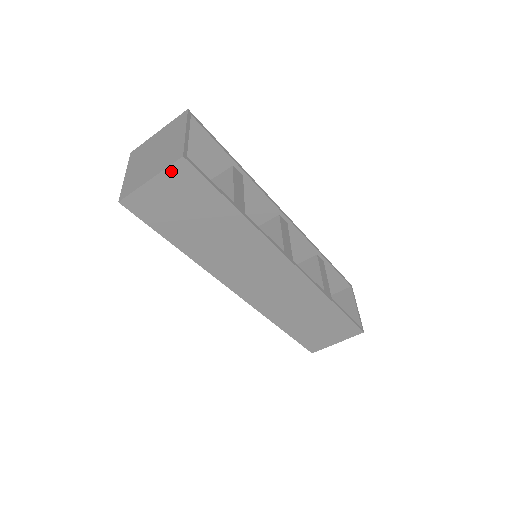
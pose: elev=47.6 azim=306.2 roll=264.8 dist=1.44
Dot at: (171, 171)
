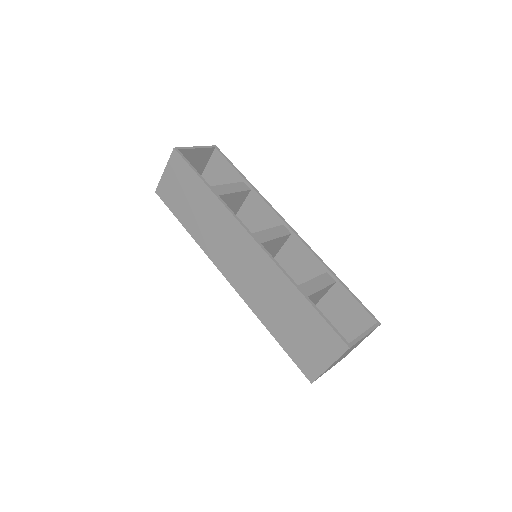
Dot at: (171, 161)
